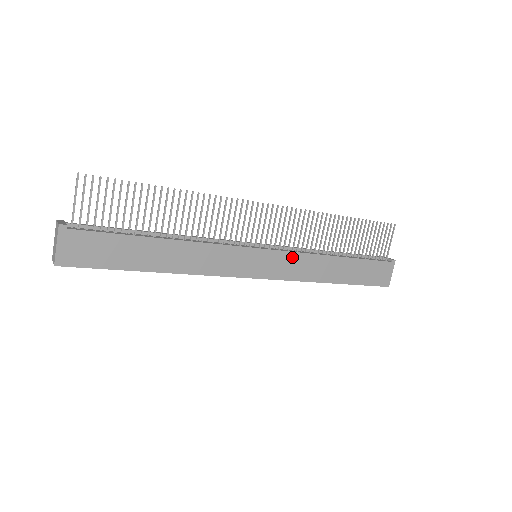
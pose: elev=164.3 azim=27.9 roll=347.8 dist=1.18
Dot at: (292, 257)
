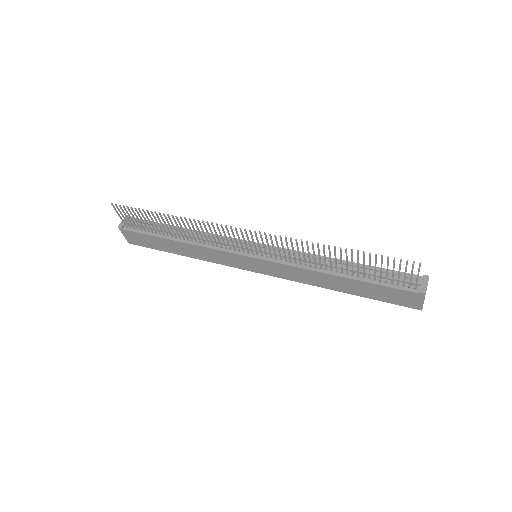
Dot at: (283, 267)
